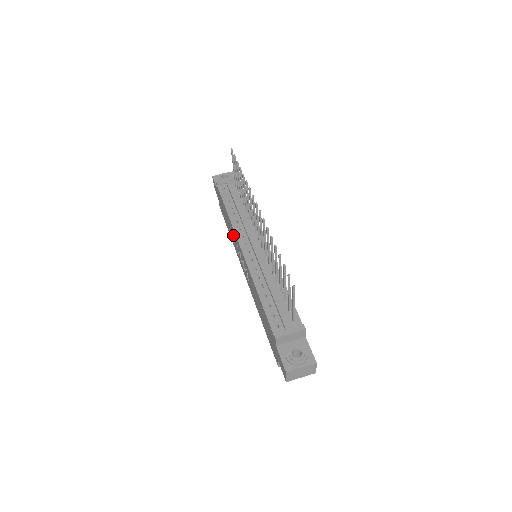
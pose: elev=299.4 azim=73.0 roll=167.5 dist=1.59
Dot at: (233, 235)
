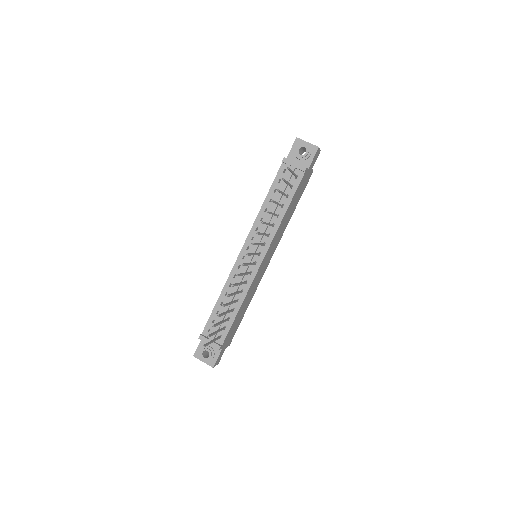
Dot at: occluded
